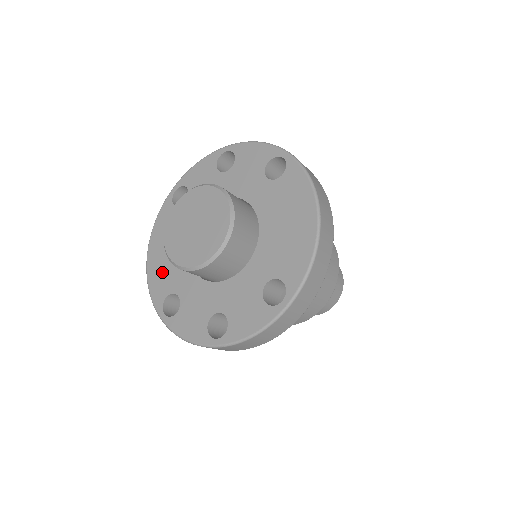
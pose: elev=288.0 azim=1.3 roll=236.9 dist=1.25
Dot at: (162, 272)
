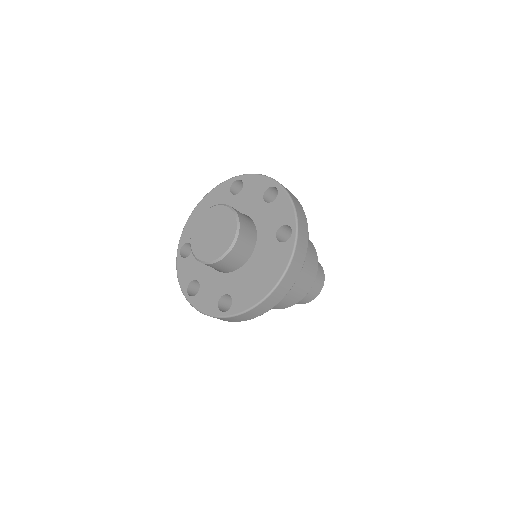
Dot at: occluded
